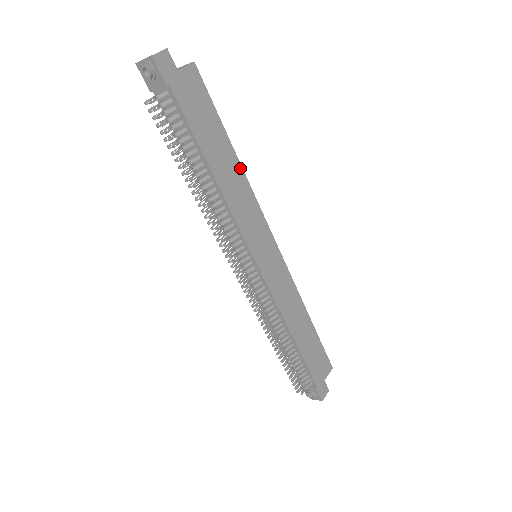
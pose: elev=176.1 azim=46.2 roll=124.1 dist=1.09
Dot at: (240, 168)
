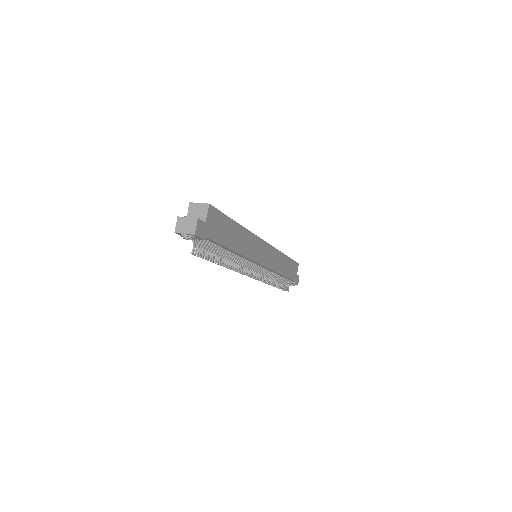
Dot at: (243, 229)
